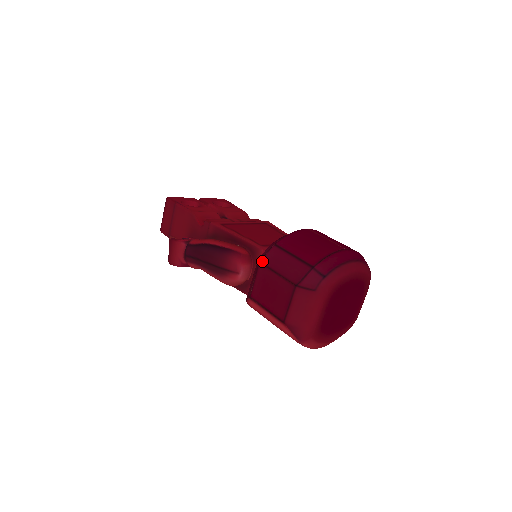
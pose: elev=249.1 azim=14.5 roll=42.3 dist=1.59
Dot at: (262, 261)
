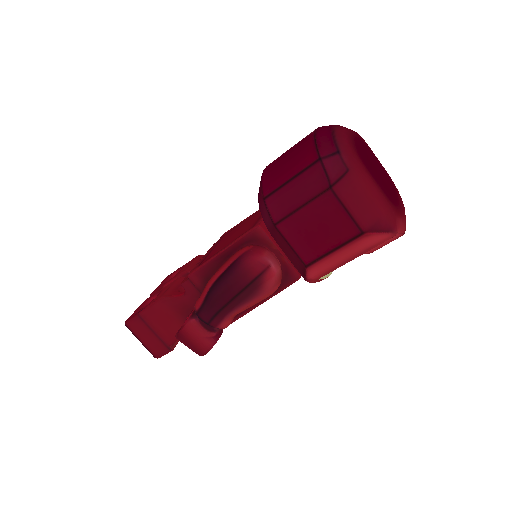
Dot at: (275, 221)
